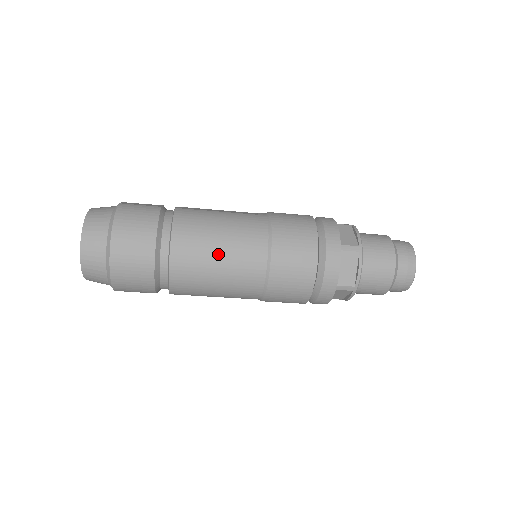
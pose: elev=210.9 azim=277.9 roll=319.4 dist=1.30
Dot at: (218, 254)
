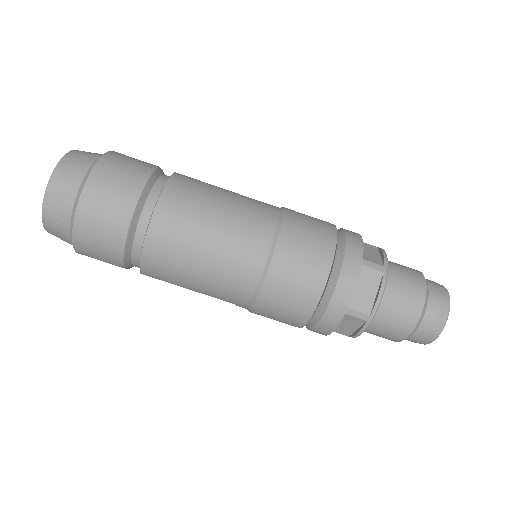
Dot at: (211, 228)
